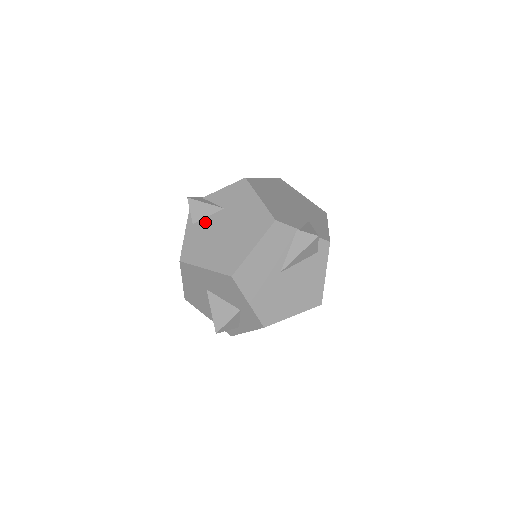
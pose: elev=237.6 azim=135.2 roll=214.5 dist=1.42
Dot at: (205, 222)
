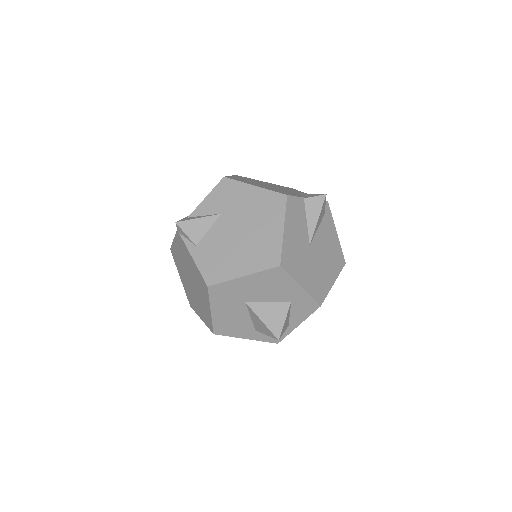
Dot at: (209, 236)
